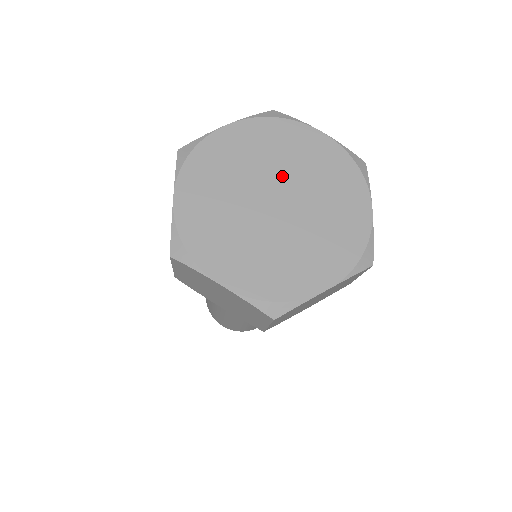
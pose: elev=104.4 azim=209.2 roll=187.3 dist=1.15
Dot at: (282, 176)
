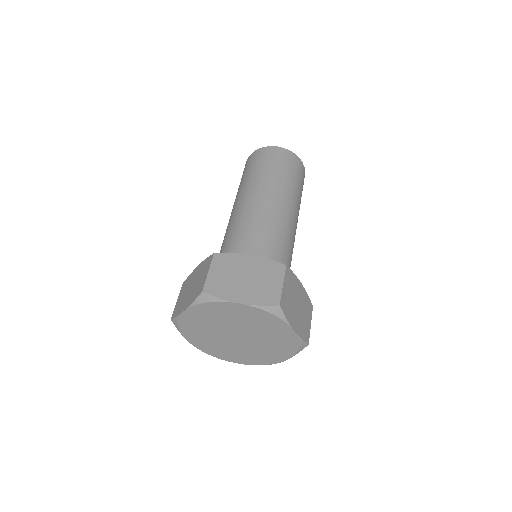
Dot at: (233, 327)
